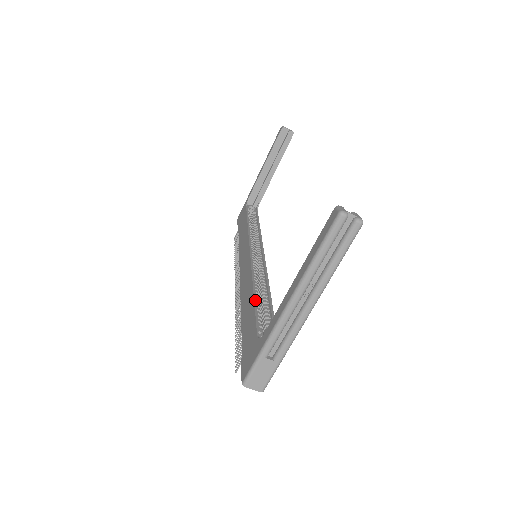
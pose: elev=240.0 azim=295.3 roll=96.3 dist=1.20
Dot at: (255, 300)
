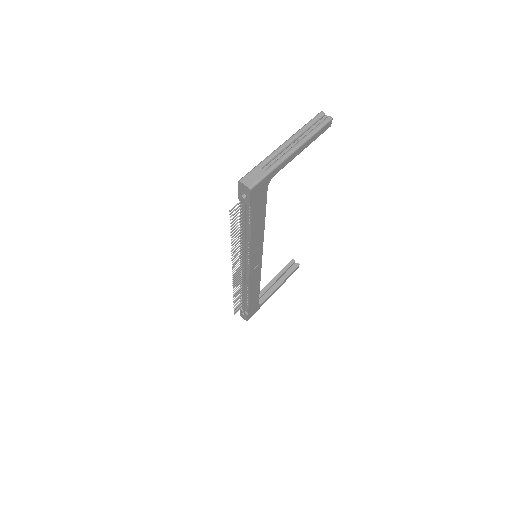
Dot at: occluded
